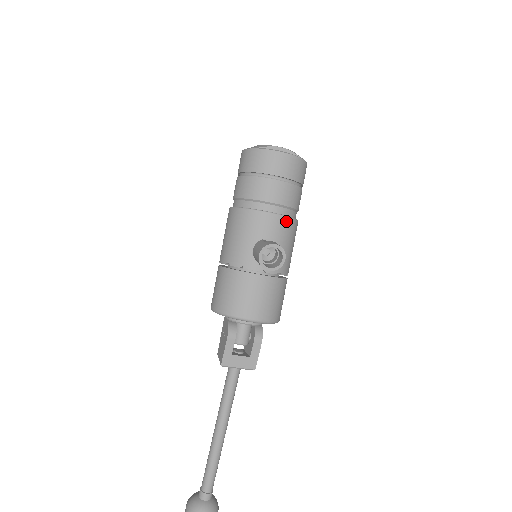
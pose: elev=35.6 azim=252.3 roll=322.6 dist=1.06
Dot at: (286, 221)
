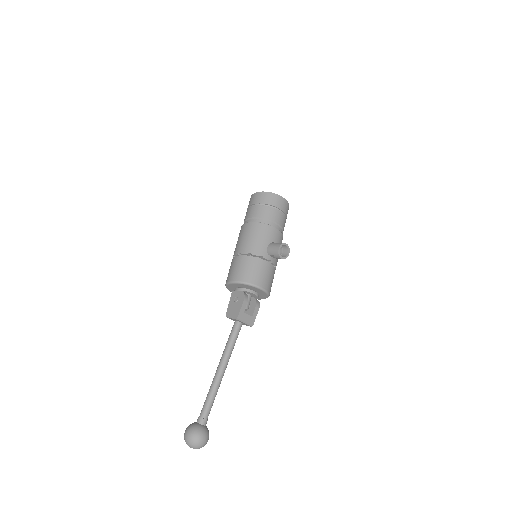
Dot at: (282, 236)
